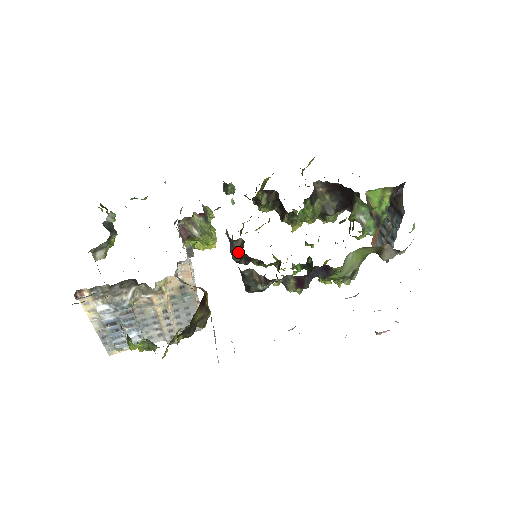
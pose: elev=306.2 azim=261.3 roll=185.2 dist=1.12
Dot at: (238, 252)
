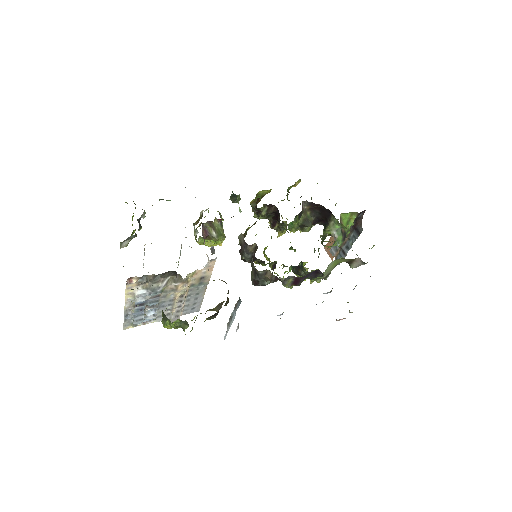
Dot at: (250, 254)
